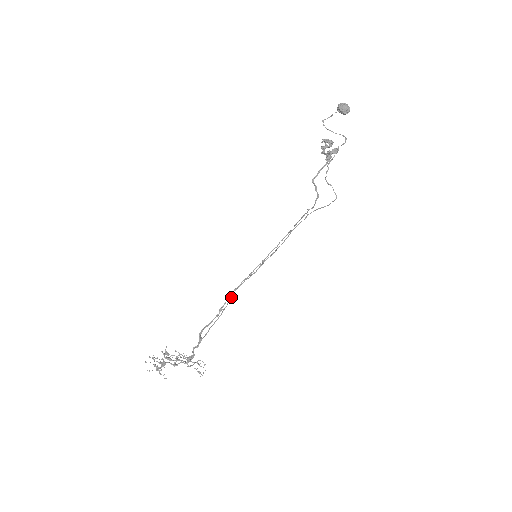
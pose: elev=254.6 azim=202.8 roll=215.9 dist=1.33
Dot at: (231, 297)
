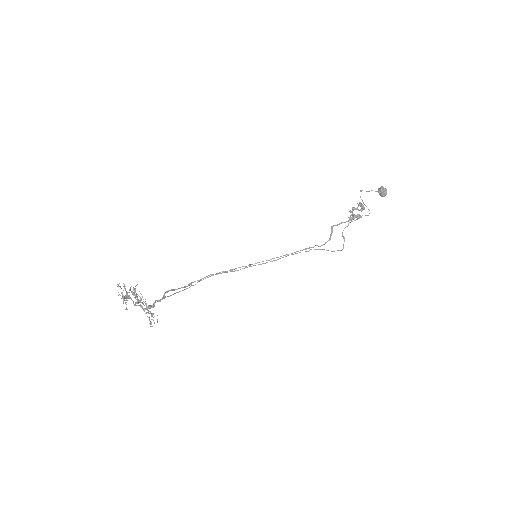
Dot at: occluded
